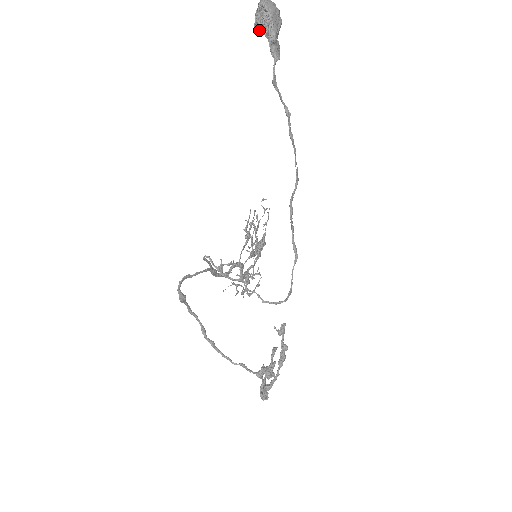
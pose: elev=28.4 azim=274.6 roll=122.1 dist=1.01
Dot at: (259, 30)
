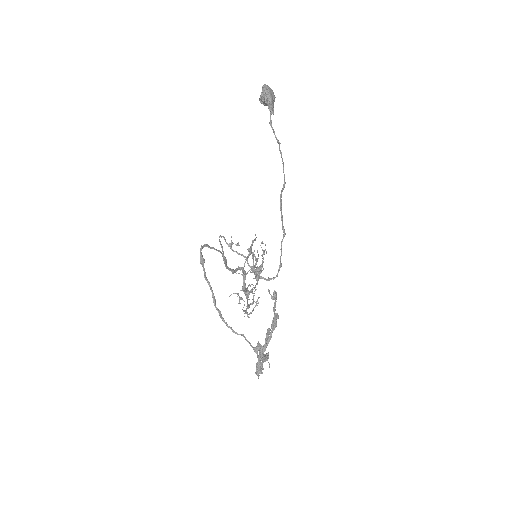
Dot at: (262, 100)
